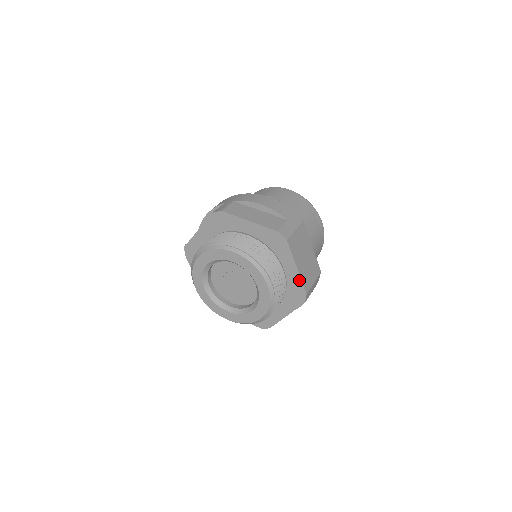
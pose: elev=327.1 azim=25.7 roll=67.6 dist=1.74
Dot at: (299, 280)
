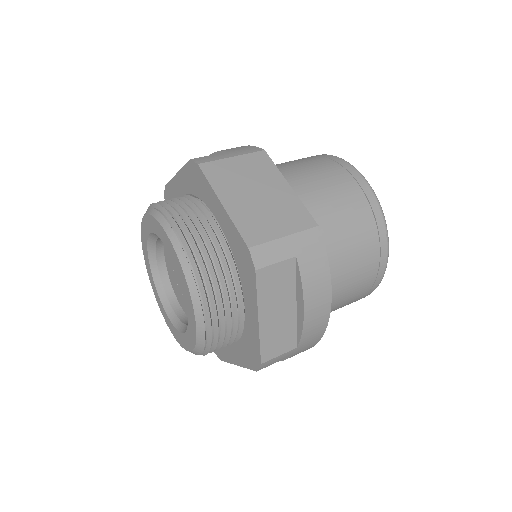
Dot at: (232, 226)
